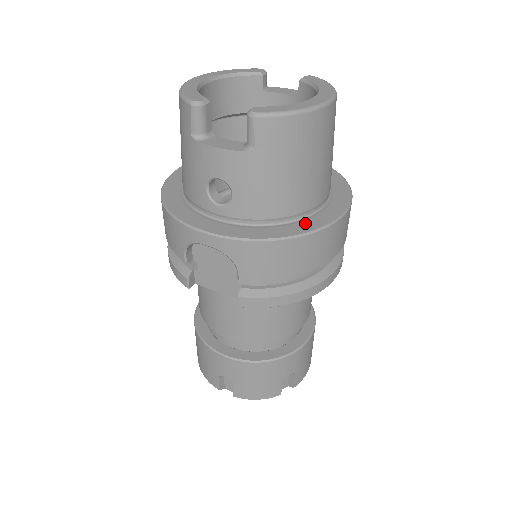
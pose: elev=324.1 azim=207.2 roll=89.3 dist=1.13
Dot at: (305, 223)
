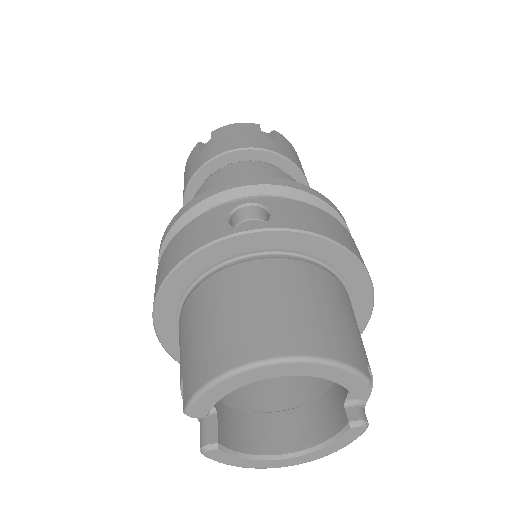
Dot at: occluded
